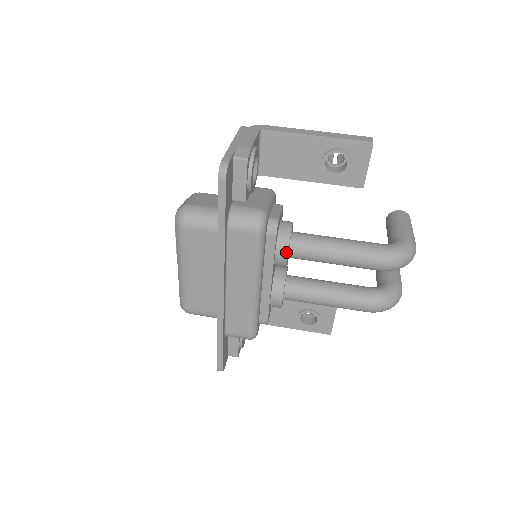
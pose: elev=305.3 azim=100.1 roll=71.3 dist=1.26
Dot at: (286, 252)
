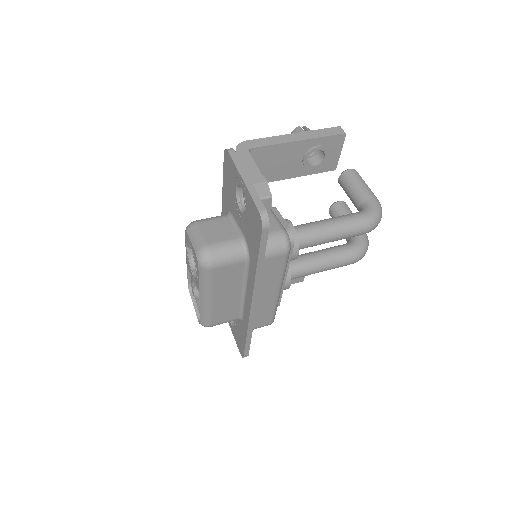
Dot at: (297, 251)
